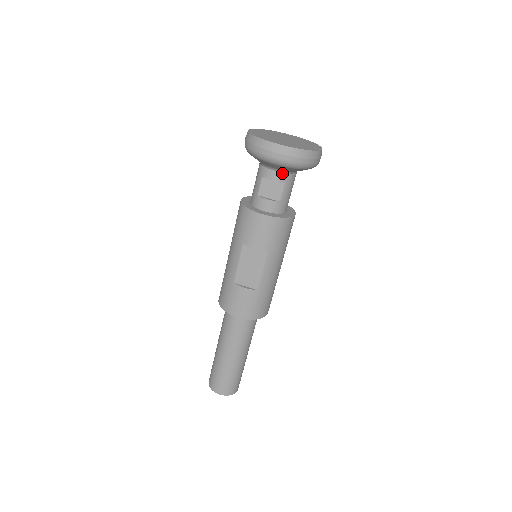
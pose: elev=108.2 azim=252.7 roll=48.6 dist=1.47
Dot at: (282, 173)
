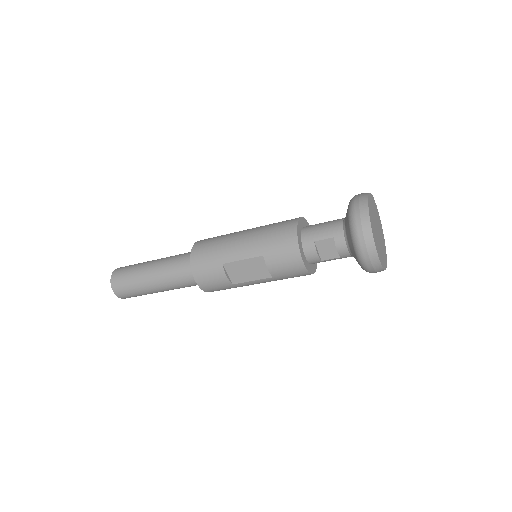
Dot at: (349, 253)
